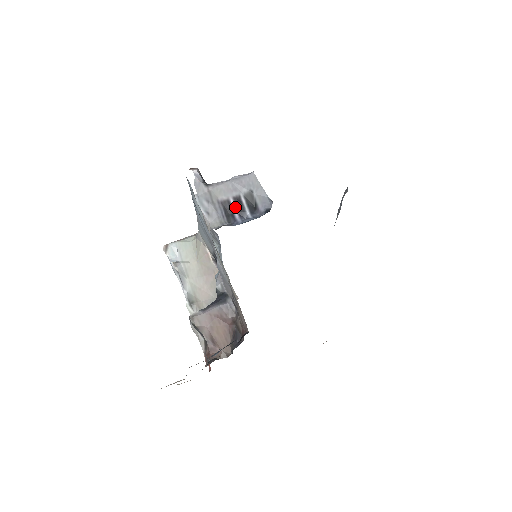
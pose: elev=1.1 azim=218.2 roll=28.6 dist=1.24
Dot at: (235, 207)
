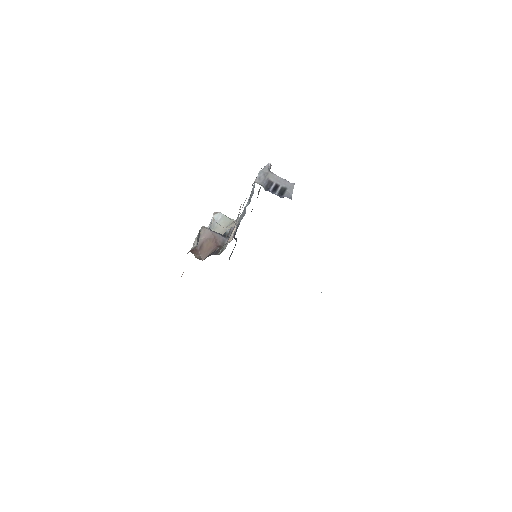
Dot at: (273, 187)
